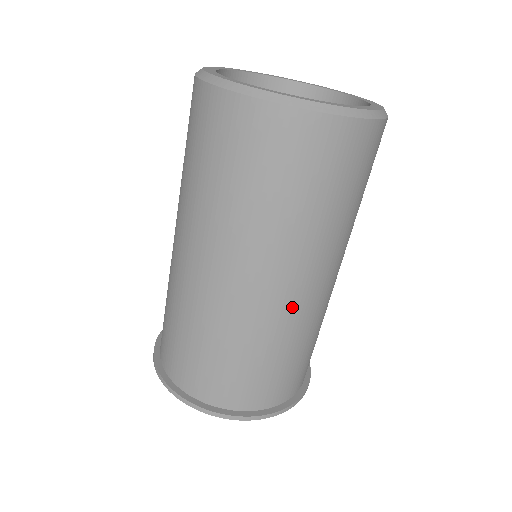
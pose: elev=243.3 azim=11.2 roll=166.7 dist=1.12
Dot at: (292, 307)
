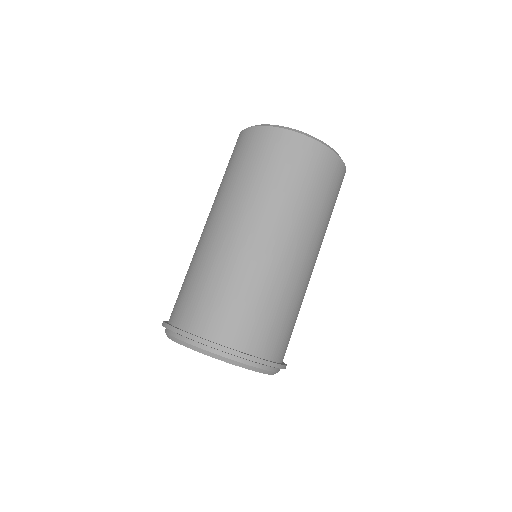
Dot at: (277, 258)
